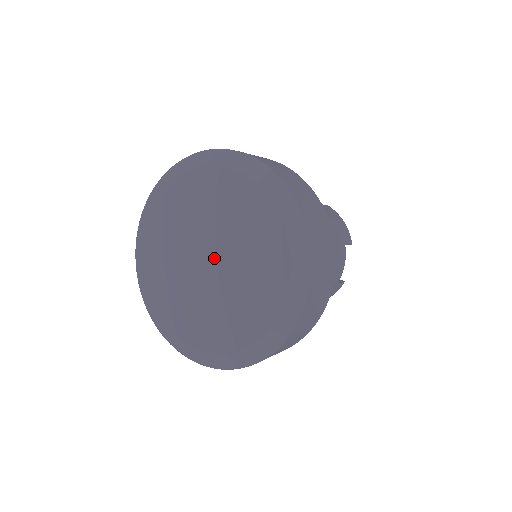
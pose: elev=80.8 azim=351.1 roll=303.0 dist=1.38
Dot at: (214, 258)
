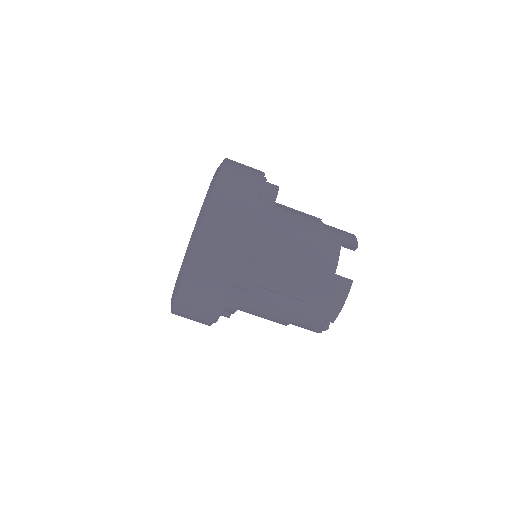
Dot at: occluded
